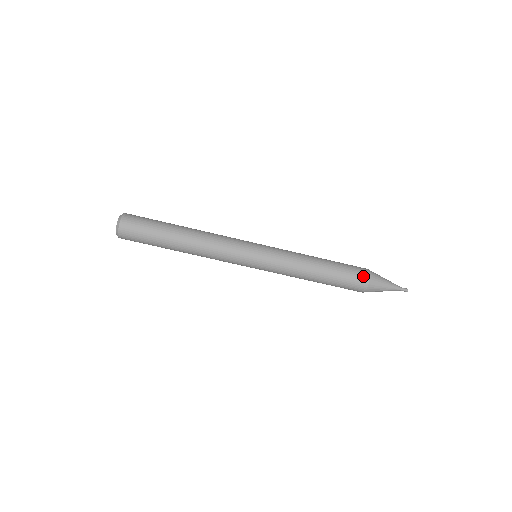
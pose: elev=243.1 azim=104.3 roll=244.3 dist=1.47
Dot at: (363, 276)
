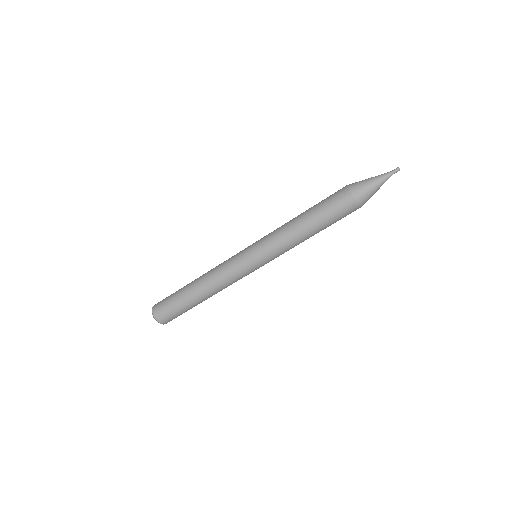
Dot at: (344, 196)
